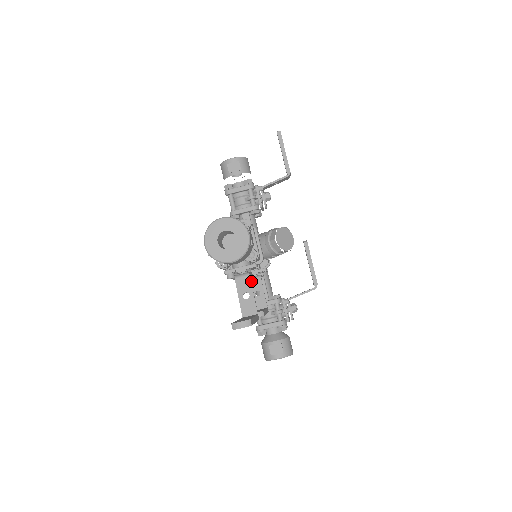
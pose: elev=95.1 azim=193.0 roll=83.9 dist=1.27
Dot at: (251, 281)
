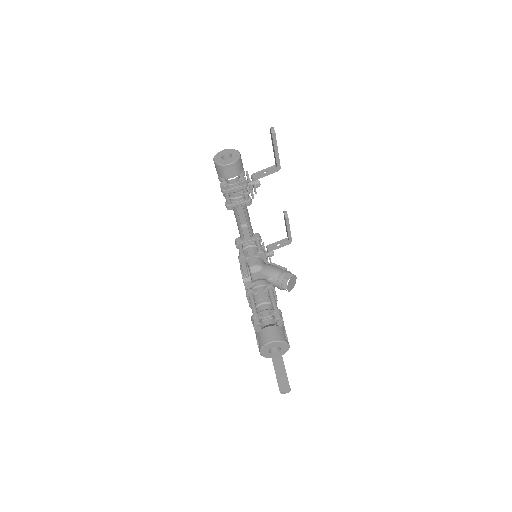
Dot at: occluded
